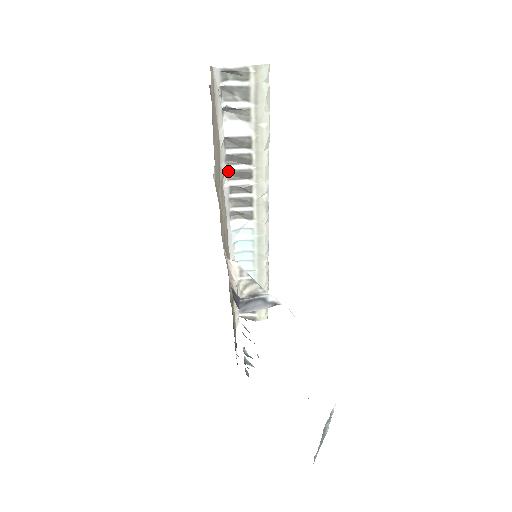
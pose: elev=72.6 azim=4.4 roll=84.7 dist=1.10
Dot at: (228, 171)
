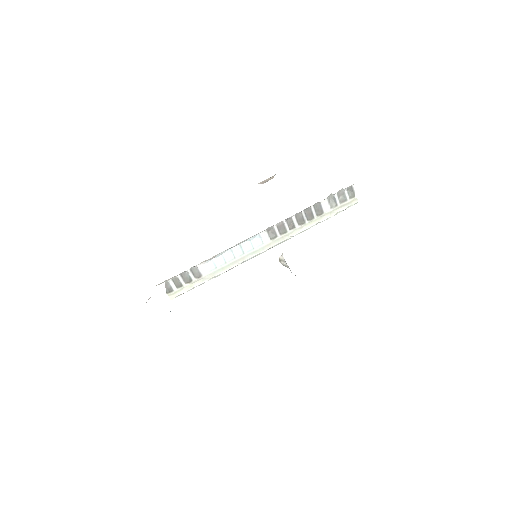
Dot at: (300, 212)
